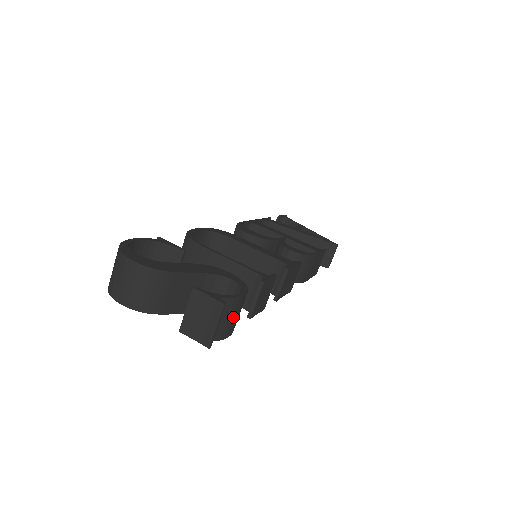
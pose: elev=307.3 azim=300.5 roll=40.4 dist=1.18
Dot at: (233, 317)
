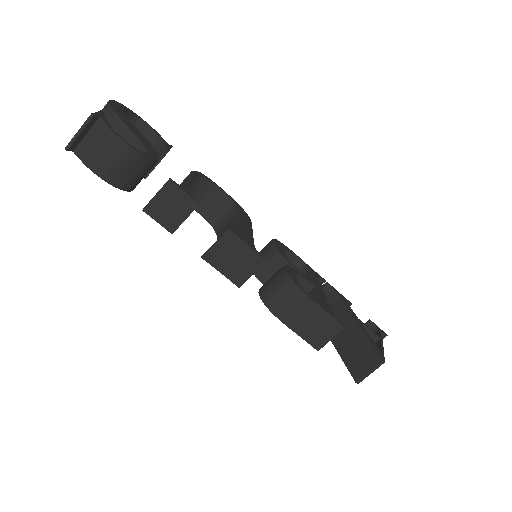
Dot at: (105, 153)
